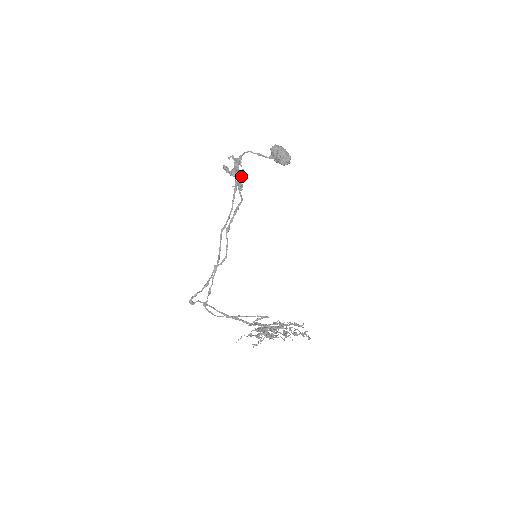
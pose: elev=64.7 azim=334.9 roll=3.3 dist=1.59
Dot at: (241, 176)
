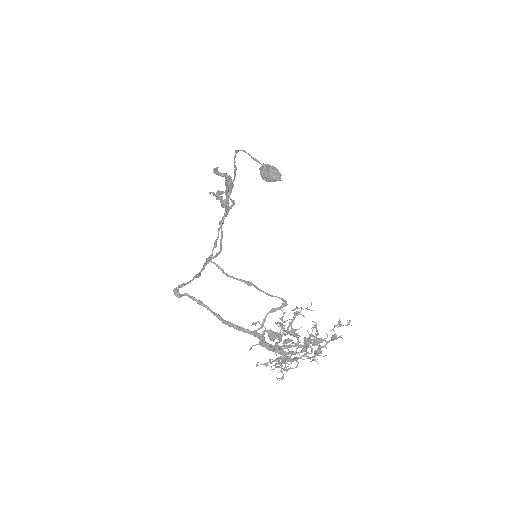
Dot at: (231, 185)
